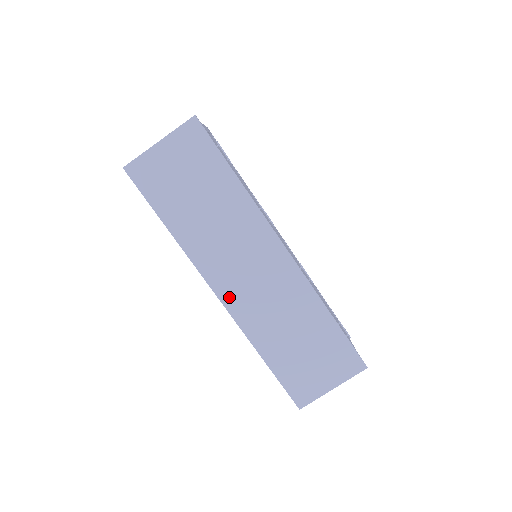
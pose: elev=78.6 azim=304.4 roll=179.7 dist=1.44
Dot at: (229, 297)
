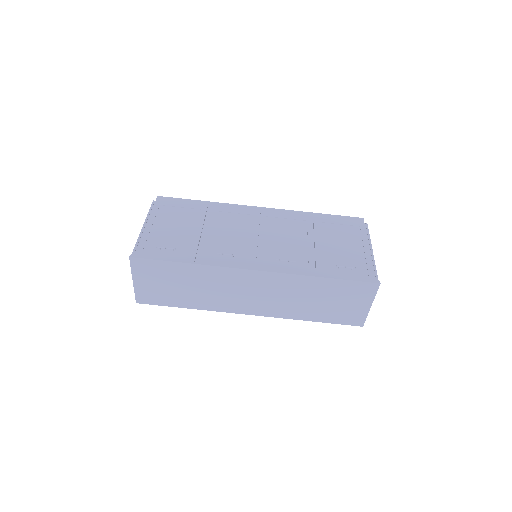
Dot at: (257, 311)
